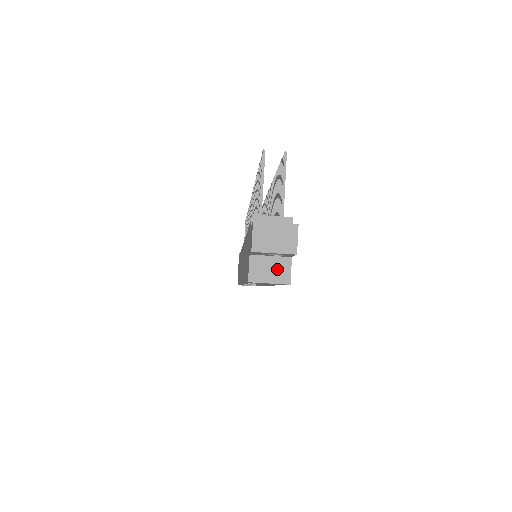
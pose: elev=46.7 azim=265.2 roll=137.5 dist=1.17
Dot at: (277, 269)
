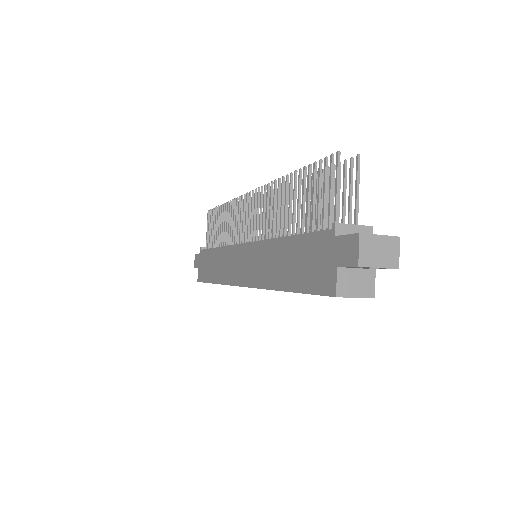
Dot at: (363, 282)
